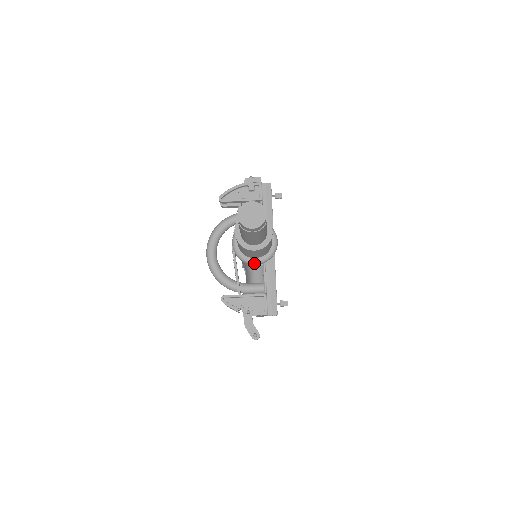
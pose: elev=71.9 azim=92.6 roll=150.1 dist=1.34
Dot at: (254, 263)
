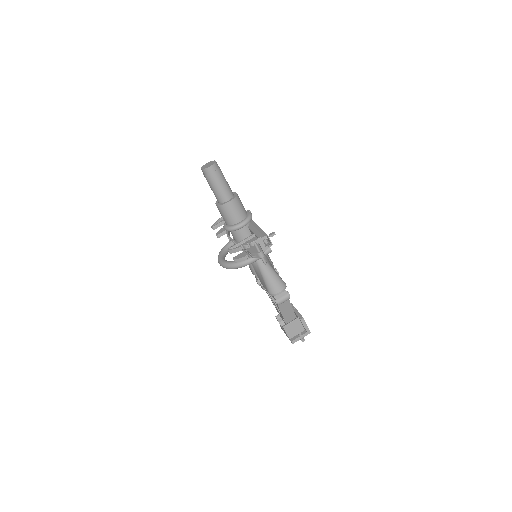
Dot at: (240, 225)
